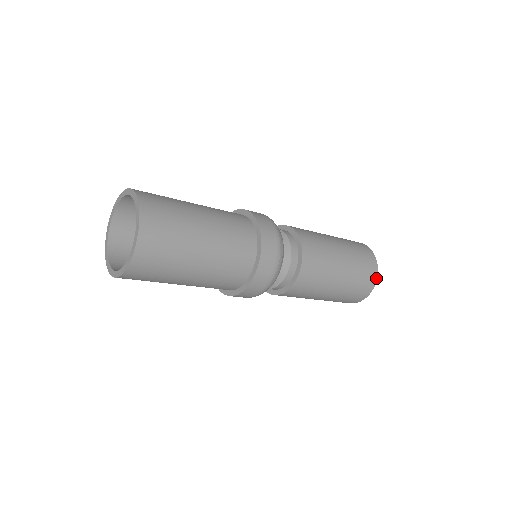
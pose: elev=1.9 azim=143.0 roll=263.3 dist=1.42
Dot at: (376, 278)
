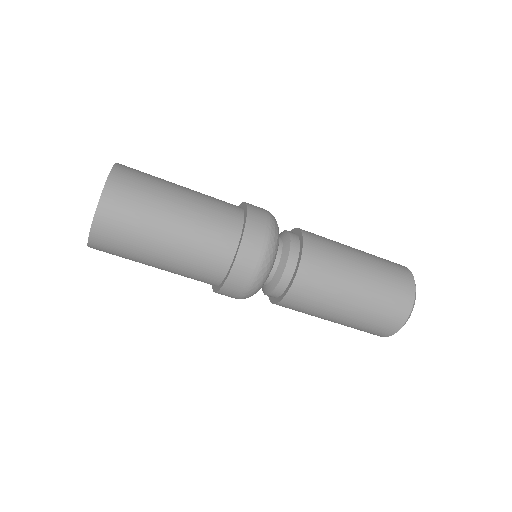
Dot at: (414, 286)
